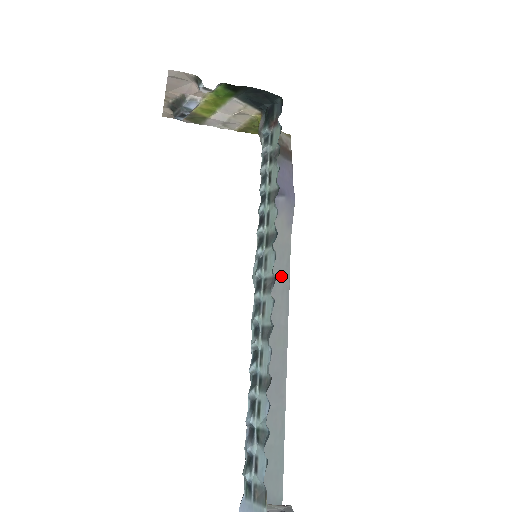
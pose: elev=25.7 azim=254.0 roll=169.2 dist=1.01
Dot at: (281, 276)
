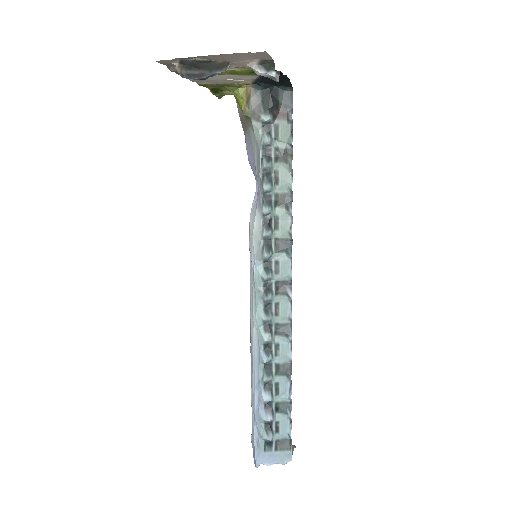
Dot at: (250, 263)
